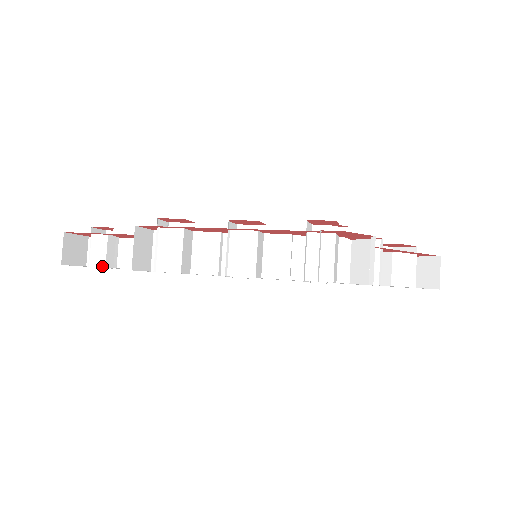
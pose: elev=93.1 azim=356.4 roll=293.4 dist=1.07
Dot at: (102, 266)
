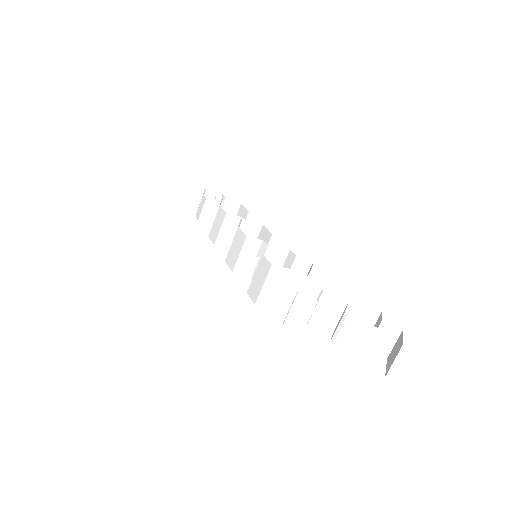
Dot at: (198, 219)
